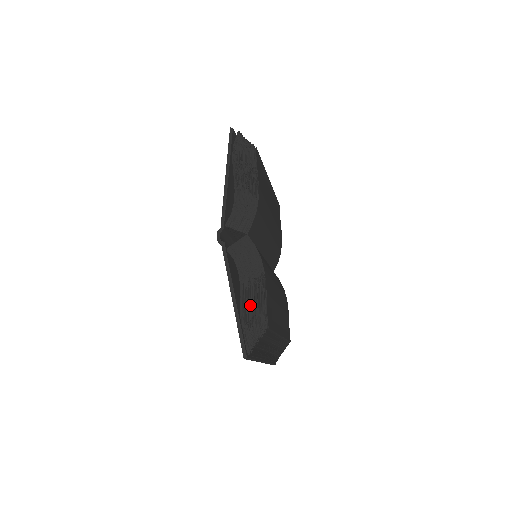
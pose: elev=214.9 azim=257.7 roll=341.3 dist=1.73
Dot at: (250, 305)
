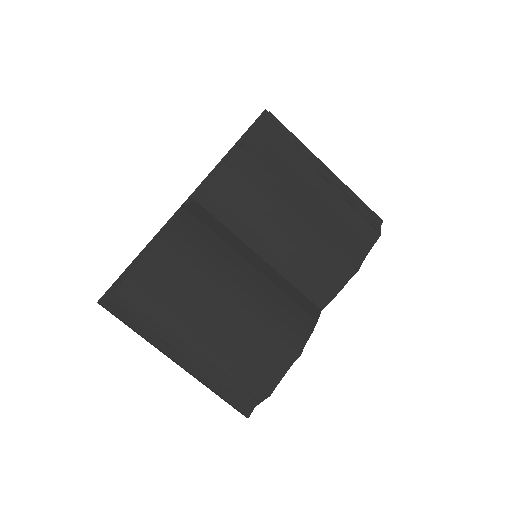
Dot at: occluded
